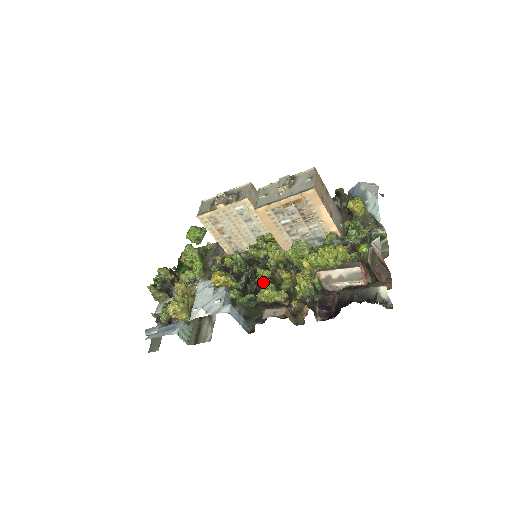
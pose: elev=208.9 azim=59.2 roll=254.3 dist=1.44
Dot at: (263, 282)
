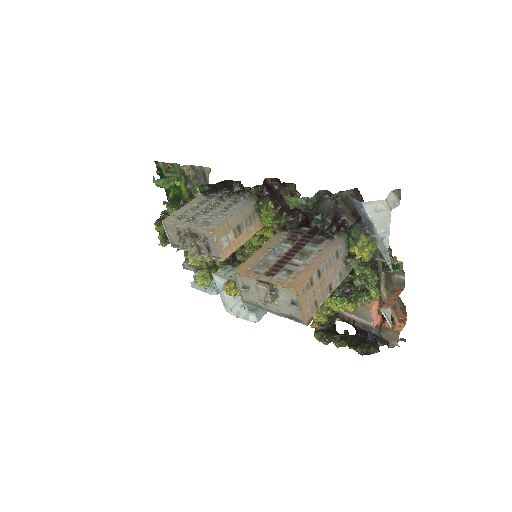
Dot at: occluded
